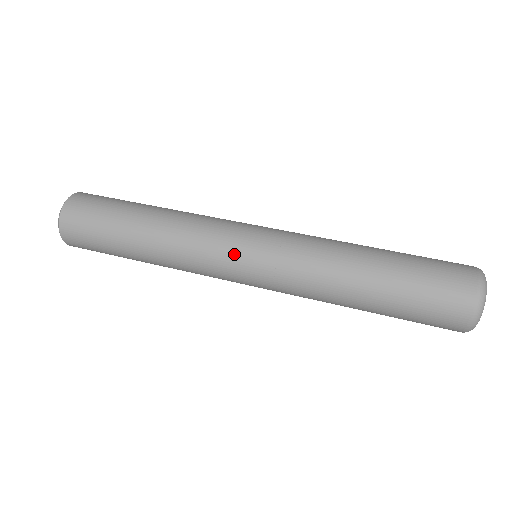
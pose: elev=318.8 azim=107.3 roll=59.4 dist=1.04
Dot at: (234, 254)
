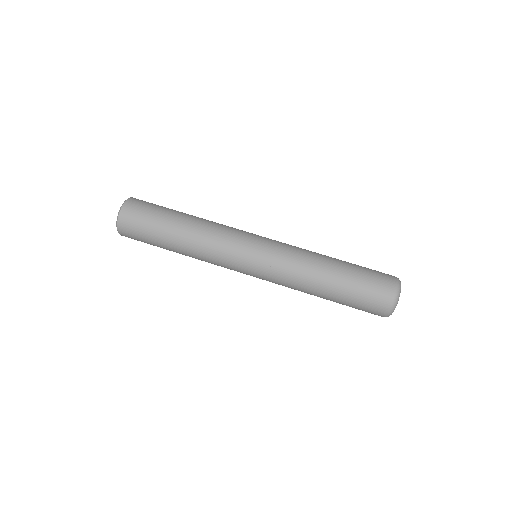
Dot at: (243, 256)
